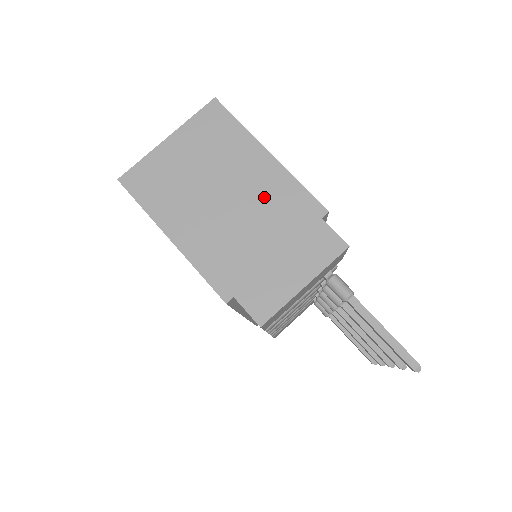
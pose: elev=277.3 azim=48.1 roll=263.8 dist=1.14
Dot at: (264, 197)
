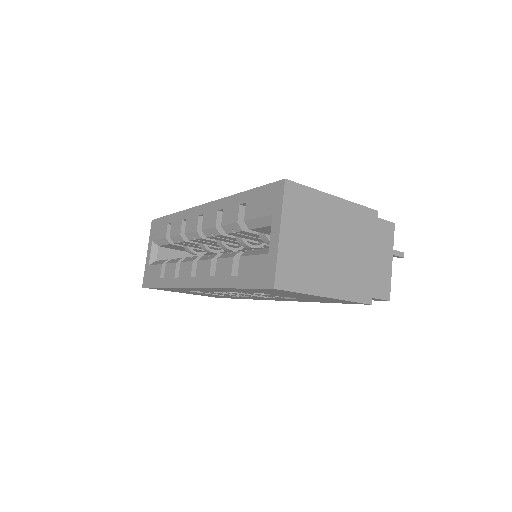
Dot at: (350, 228)
